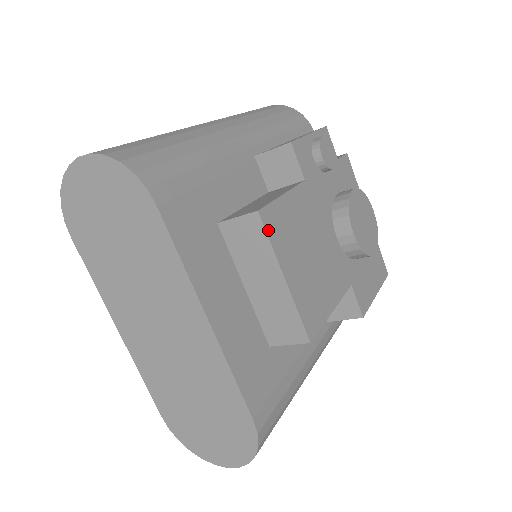
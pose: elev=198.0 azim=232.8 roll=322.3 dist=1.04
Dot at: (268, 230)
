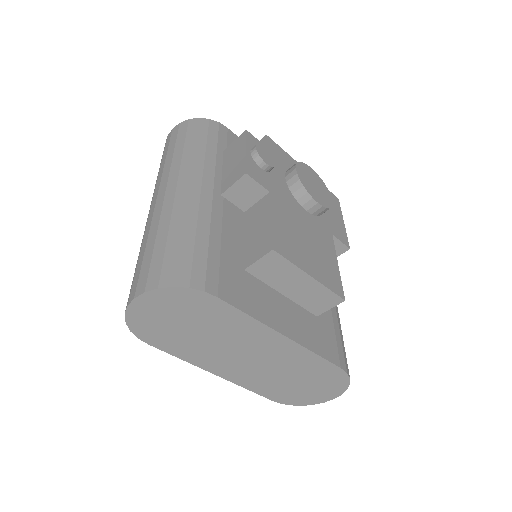
Dot at: (285, 255)
